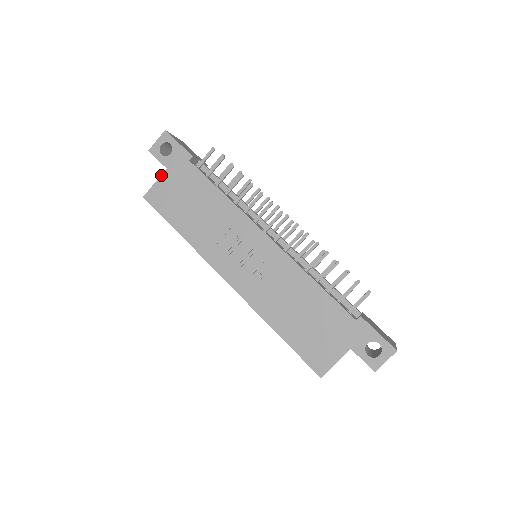
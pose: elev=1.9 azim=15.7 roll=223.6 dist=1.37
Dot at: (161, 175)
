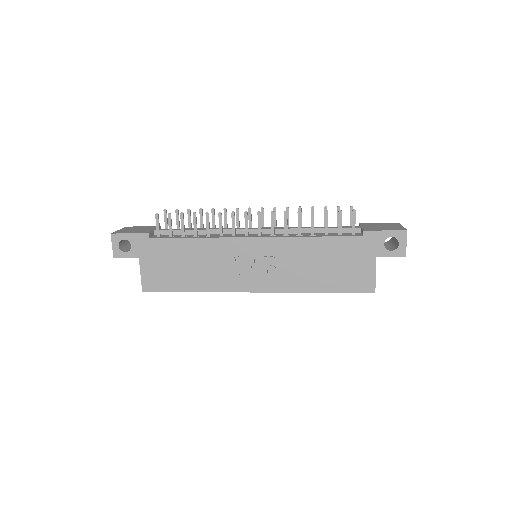
Dot at: occluded
